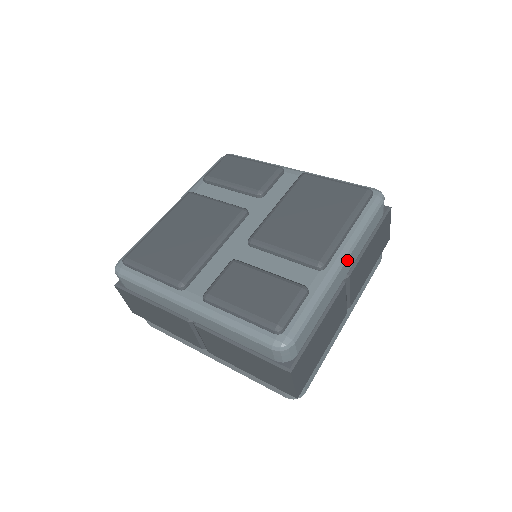
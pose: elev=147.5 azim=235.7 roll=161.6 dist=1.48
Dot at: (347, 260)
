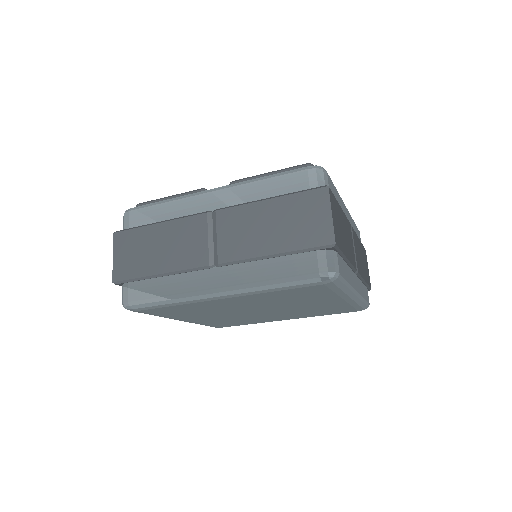
Dot at: (347, 210)
